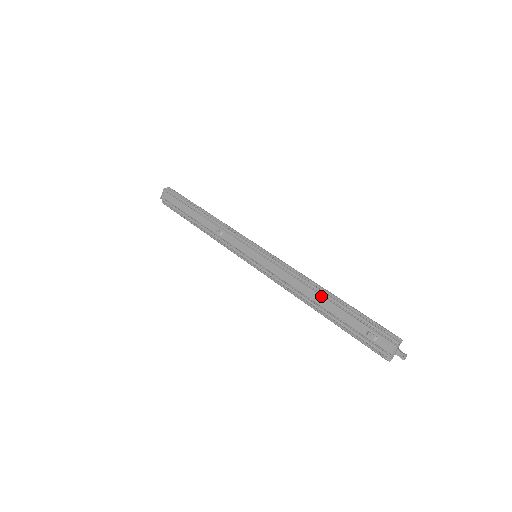
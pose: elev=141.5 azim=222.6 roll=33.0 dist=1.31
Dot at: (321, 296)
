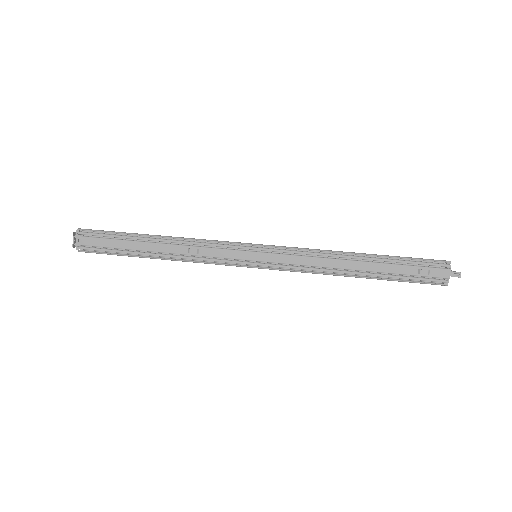
Dot at: (356, 261)
